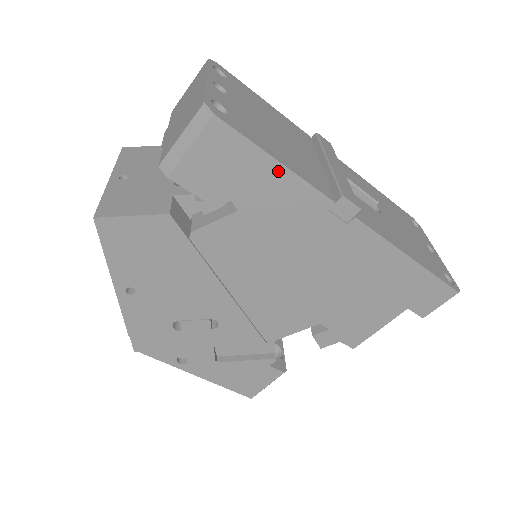
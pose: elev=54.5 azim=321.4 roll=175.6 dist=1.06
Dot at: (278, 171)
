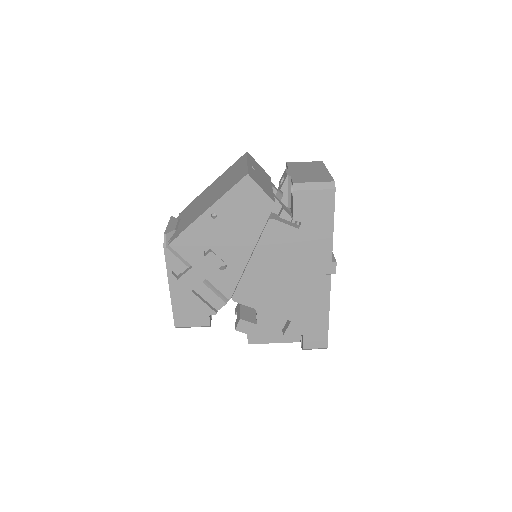
Dot at: (329, 229)
